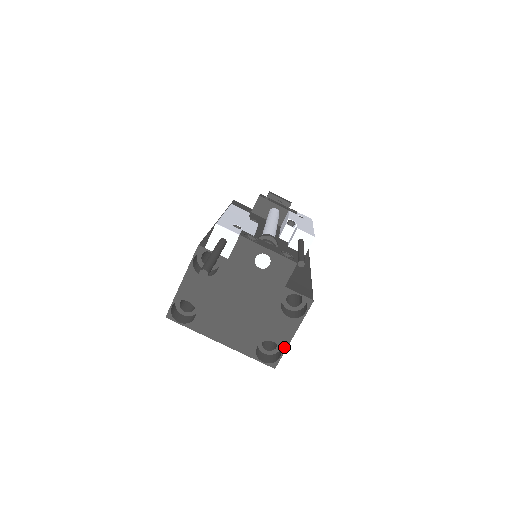
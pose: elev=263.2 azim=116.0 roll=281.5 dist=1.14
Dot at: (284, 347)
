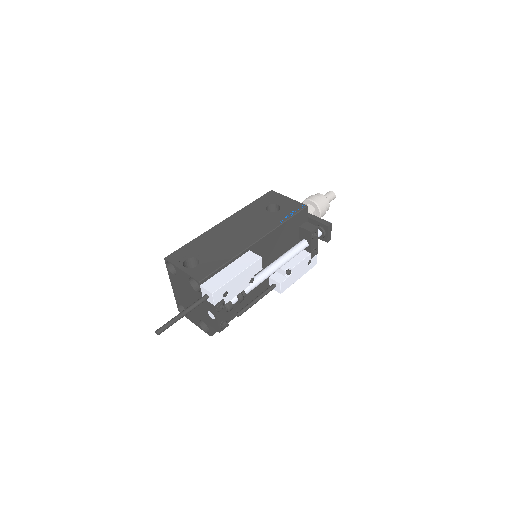
Dot at: (188, 318)
